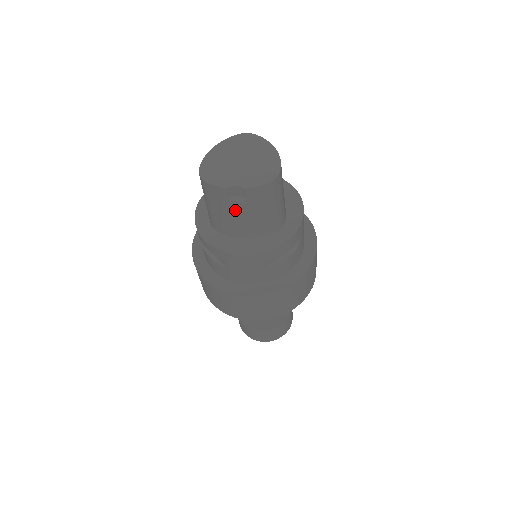
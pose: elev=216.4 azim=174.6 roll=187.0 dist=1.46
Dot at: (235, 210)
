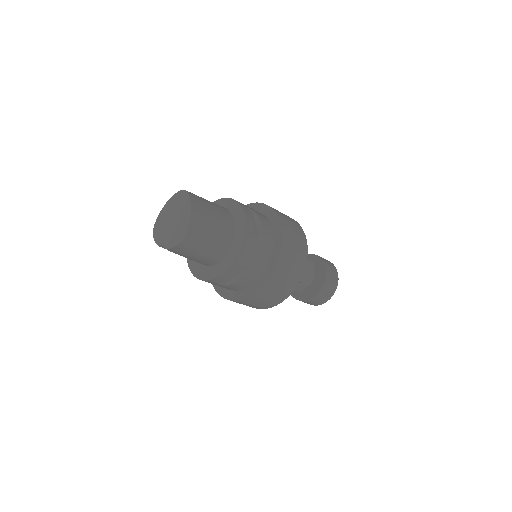
Dot at: occluded
